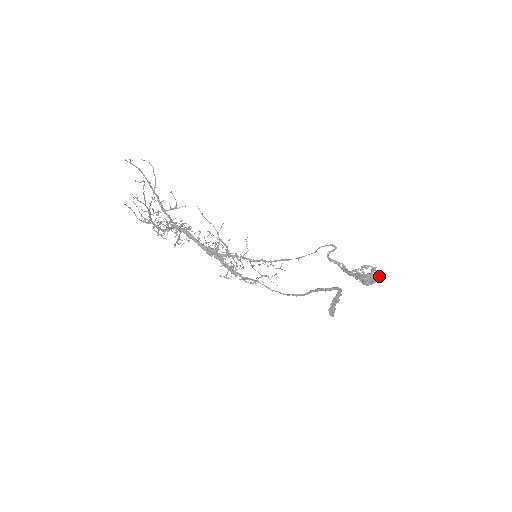
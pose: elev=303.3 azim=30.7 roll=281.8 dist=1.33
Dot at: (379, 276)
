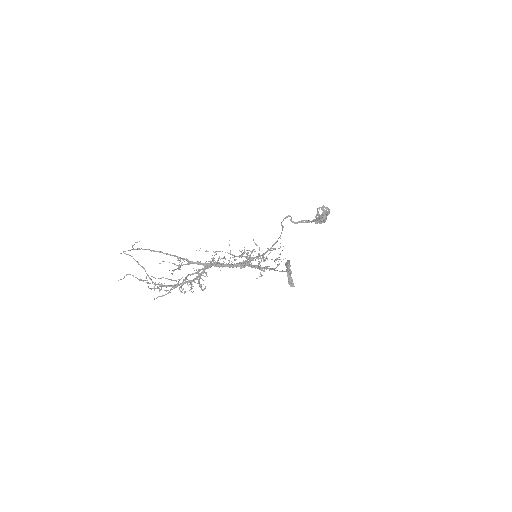
Dot at: (329, 209)
